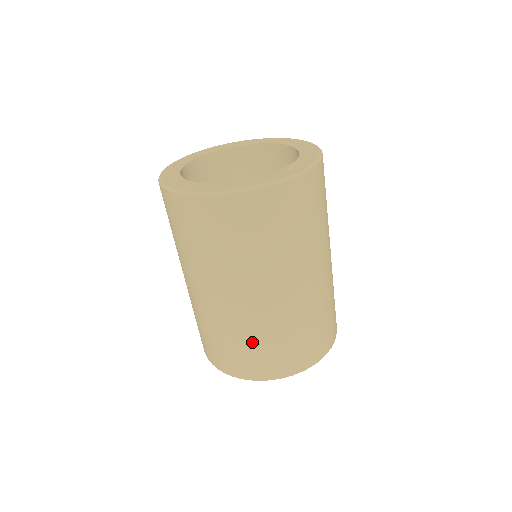
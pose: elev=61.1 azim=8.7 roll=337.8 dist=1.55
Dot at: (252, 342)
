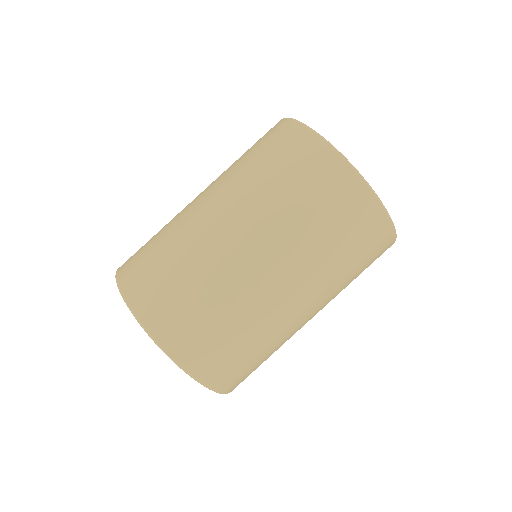
Dot at: (260, 351)
